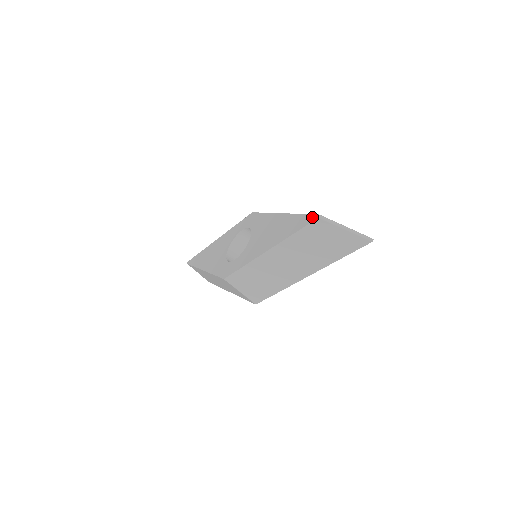
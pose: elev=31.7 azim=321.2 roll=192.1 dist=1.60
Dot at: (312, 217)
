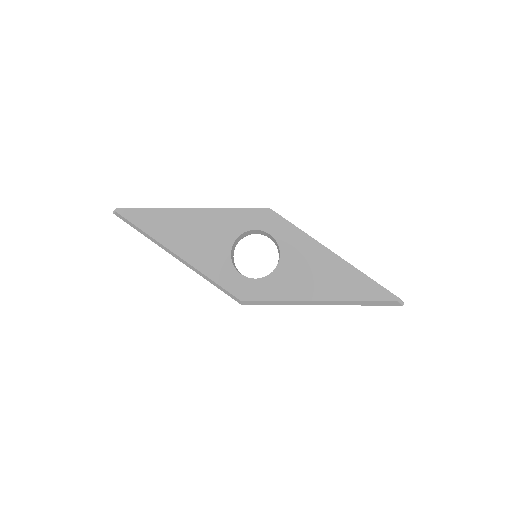
Dot at: (389, 295)
